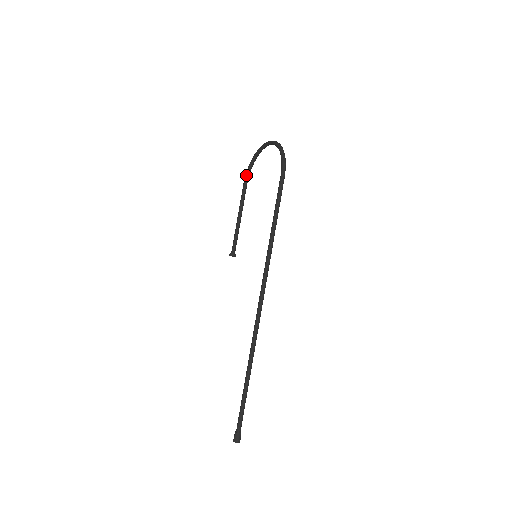
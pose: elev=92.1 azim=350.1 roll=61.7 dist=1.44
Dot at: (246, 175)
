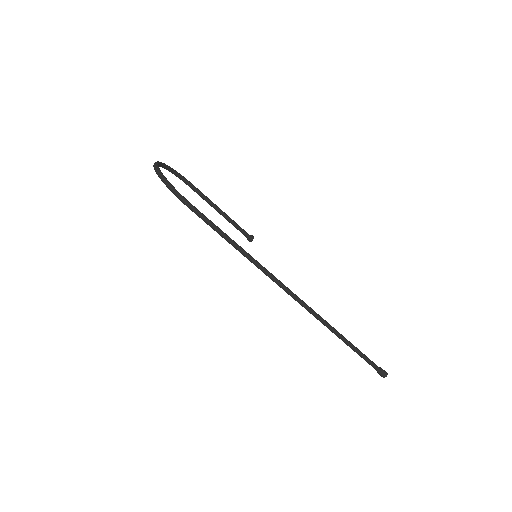
Dot at: occluded
